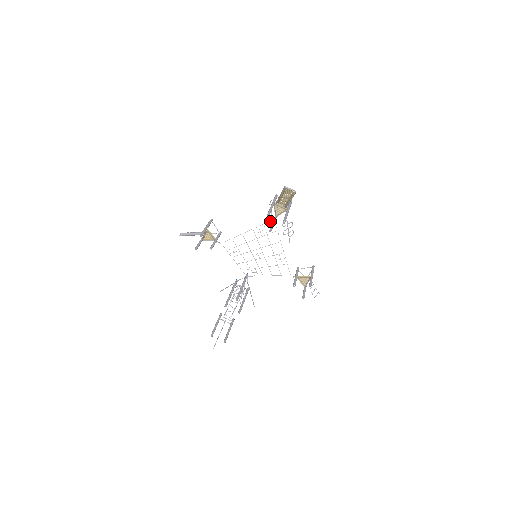
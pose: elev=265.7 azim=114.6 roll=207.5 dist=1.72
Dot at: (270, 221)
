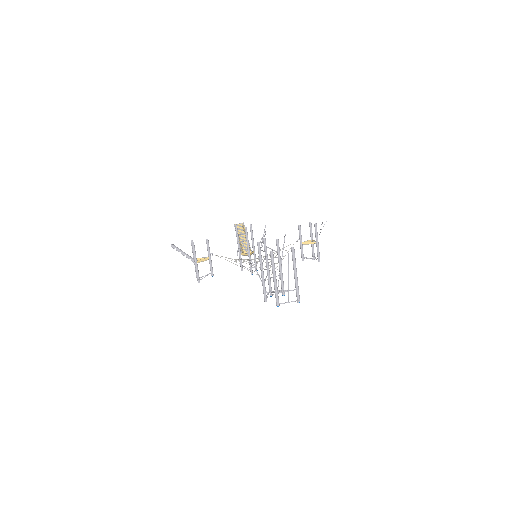
Dot at: occluded
